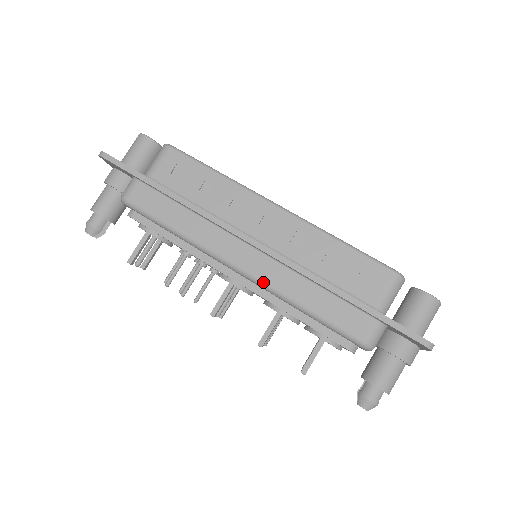
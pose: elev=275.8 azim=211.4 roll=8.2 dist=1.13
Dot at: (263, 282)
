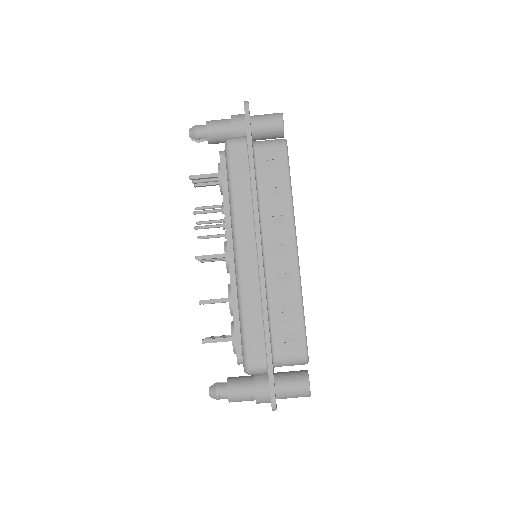
Dot at: (239, 276)
